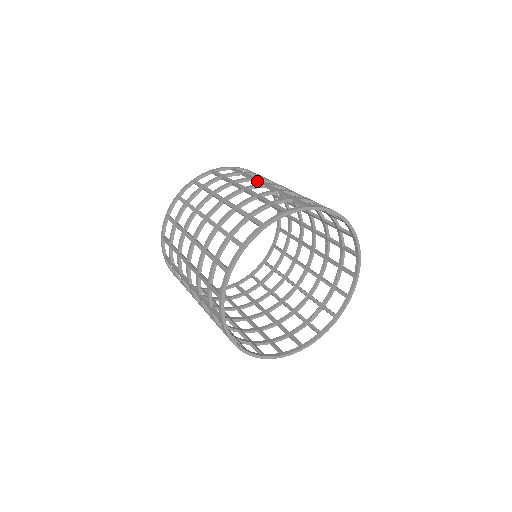
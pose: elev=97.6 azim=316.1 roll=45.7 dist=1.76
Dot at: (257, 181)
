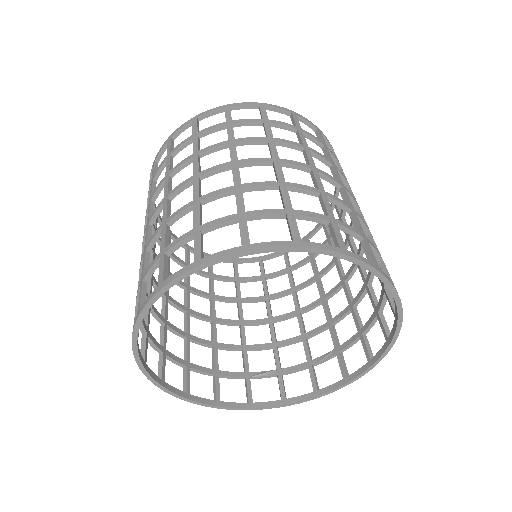
Dot at: (335, 173)
